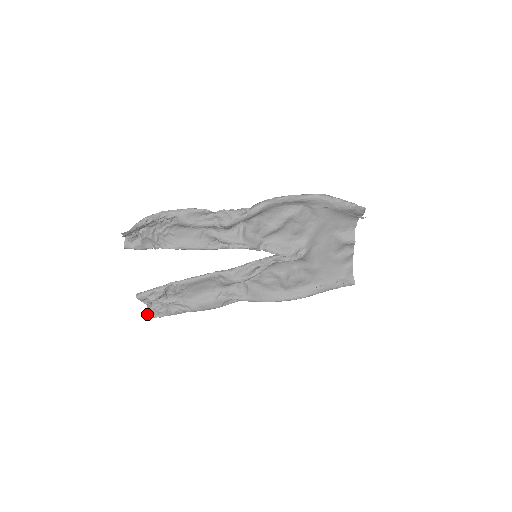
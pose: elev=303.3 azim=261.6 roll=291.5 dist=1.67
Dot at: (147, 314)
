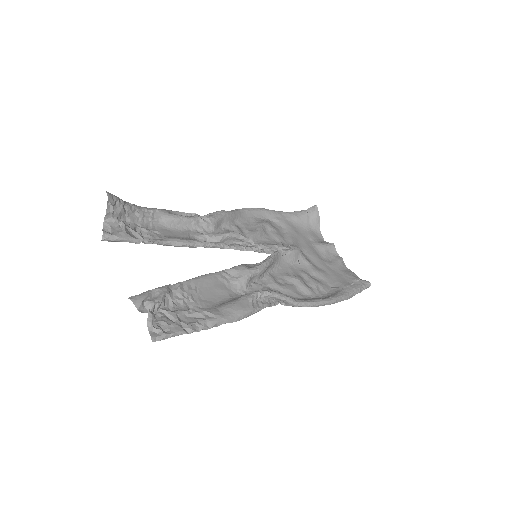
Dot at: (150, 334)
